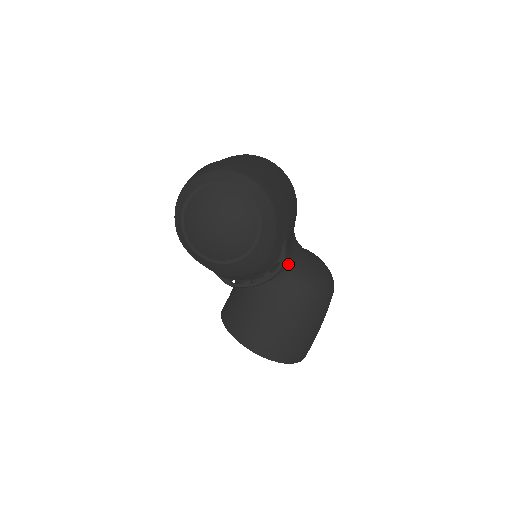
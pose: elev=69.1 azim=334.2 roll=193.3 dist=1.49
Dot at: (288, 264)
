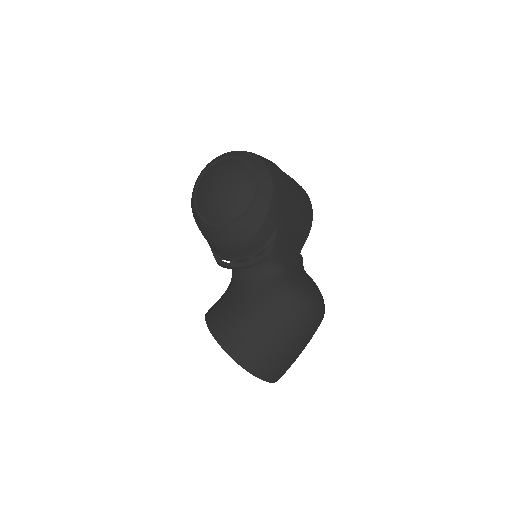
Dot at: (279, 266)
